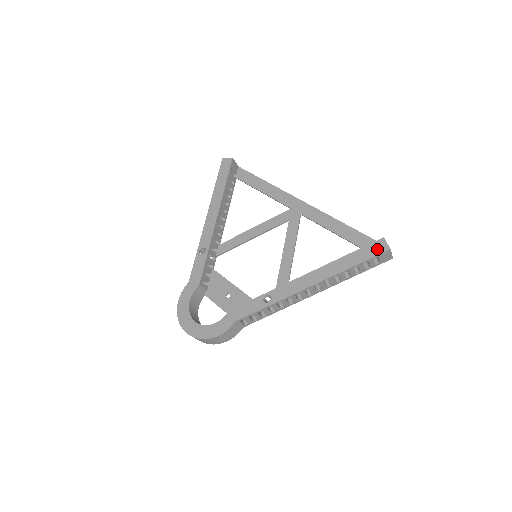
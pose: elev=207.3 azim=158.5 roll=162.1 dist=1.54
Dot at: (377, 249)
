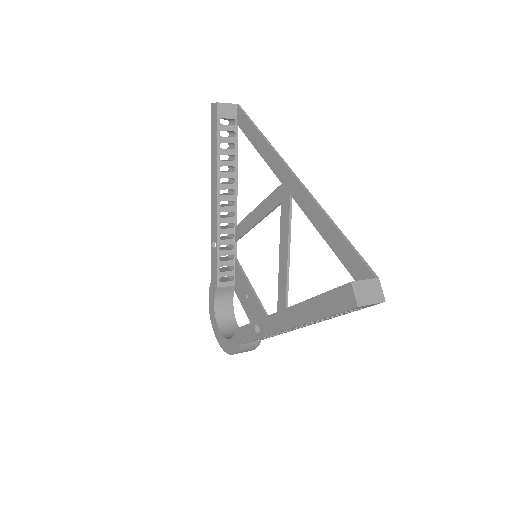
Dot at: (343, 301)
